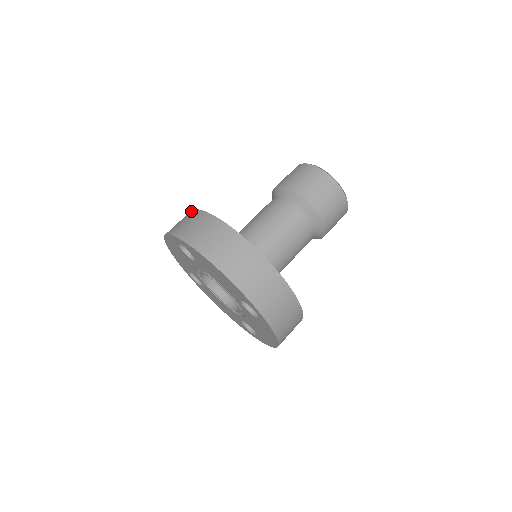
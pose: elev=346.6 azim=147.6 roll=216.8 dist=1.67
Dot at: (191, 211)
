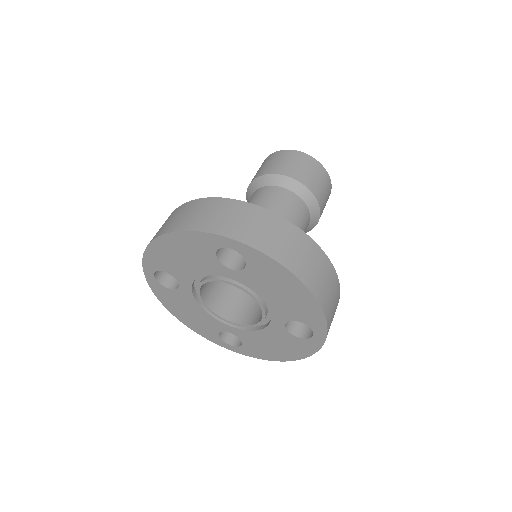
Dot at: occluded
